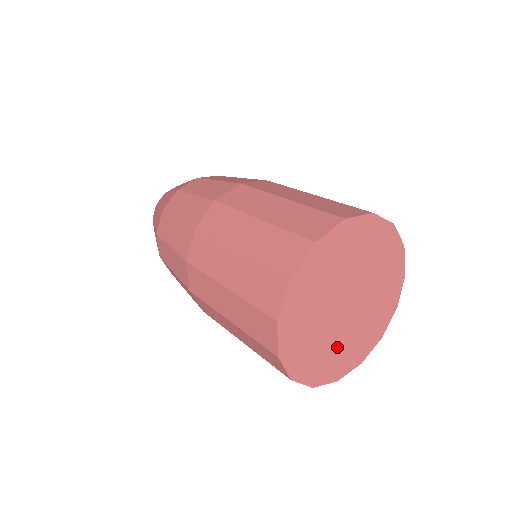
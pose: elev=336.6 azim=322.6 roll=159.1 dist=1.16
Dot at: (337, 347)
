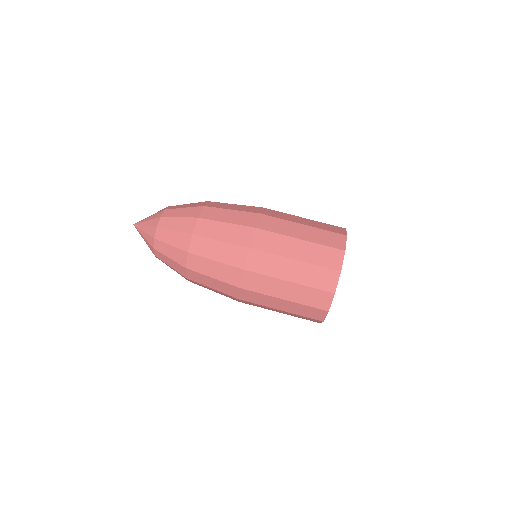
Dot at: occluded
